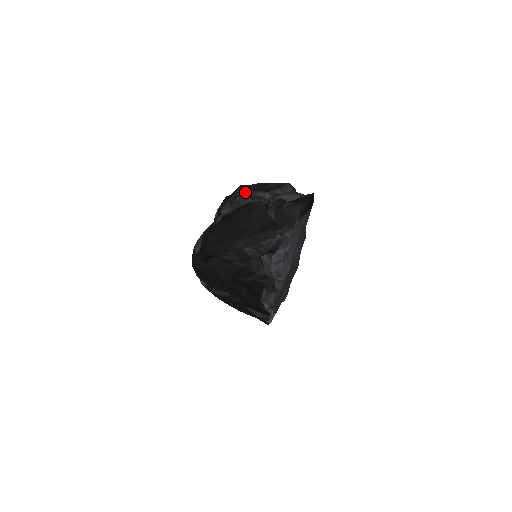
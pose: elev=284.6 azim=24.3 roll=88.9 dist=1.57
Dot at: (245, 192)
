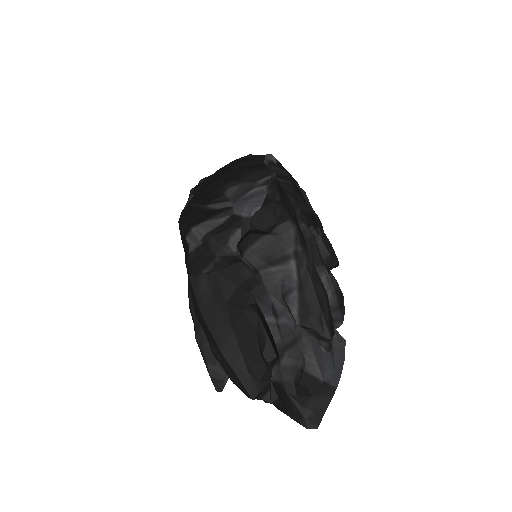
Dot at: (288, 263)
